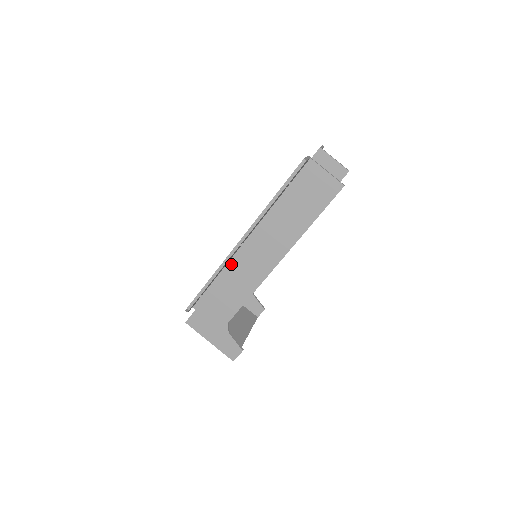
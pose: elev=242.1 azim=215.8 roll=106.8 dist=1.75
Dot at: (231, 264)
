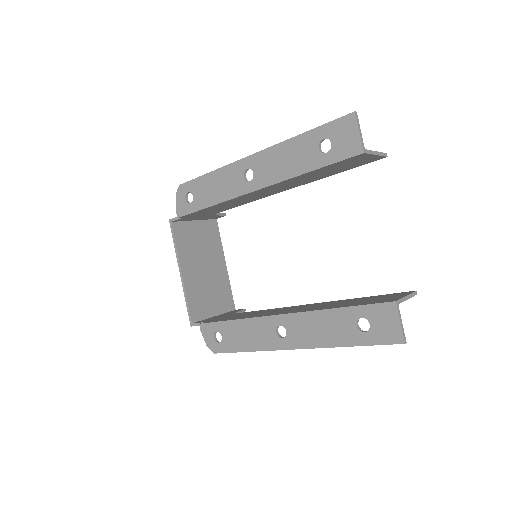
Dot at: occluded
